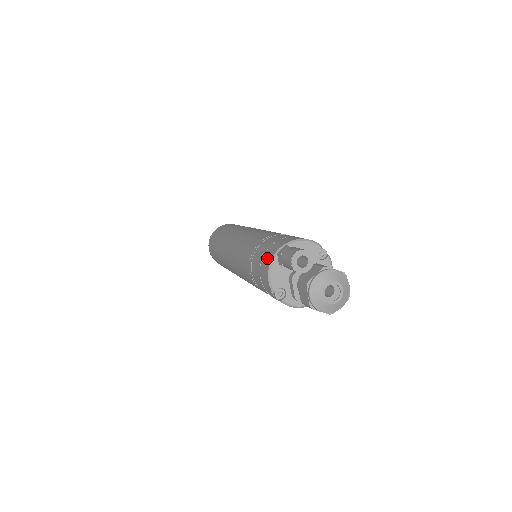
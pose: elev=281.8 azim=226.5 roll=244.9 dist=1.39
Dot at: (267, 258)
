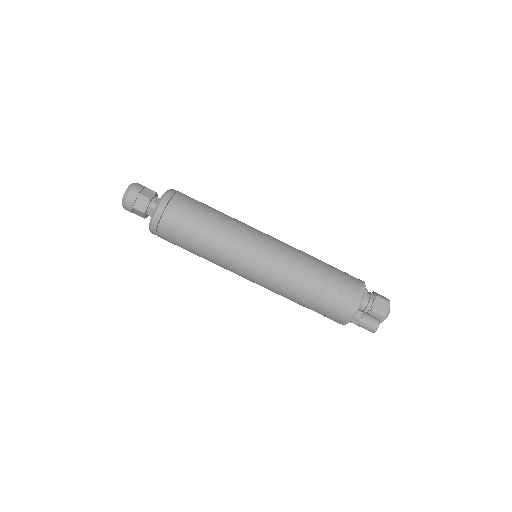
Dot at: (338, 321)
